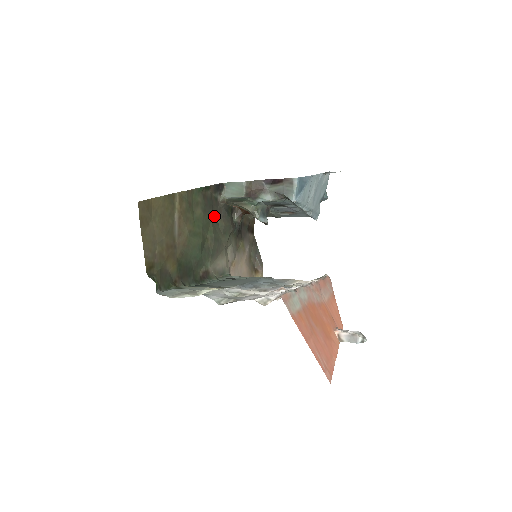
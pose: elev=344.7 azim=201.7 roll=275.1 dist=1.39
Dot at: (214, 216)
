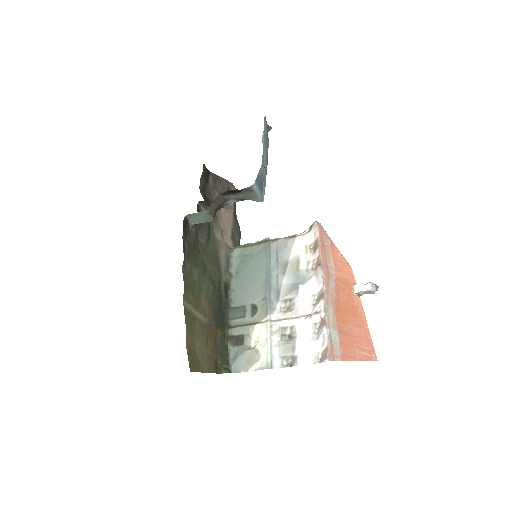
Dot at: (198, 246)
